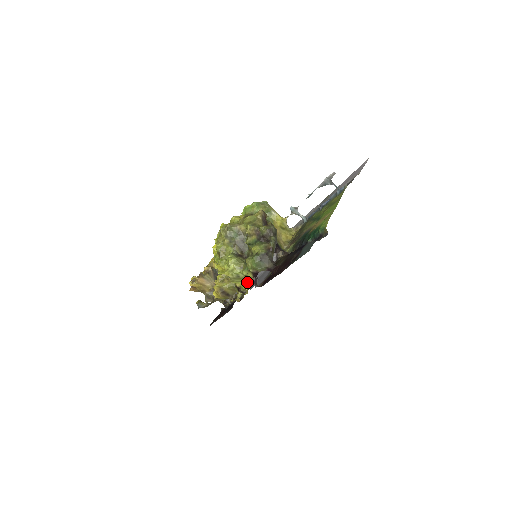
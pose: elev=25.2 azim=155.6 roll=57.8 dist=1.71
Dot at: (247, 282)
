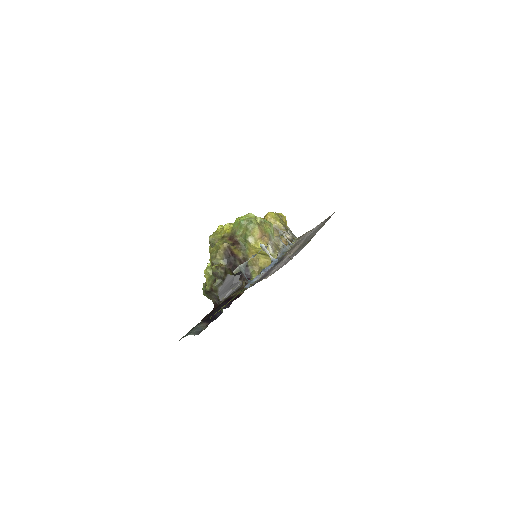
Dot at: occluded
